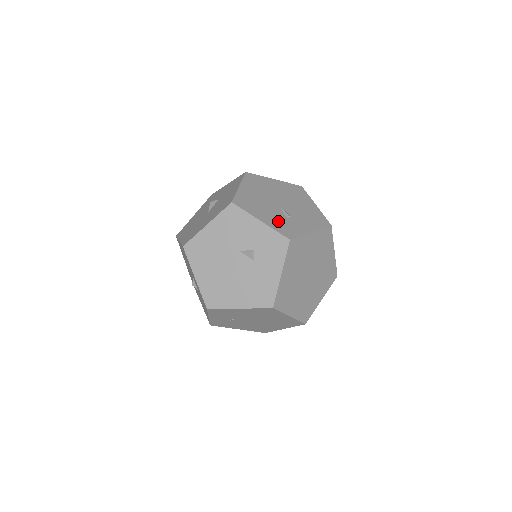
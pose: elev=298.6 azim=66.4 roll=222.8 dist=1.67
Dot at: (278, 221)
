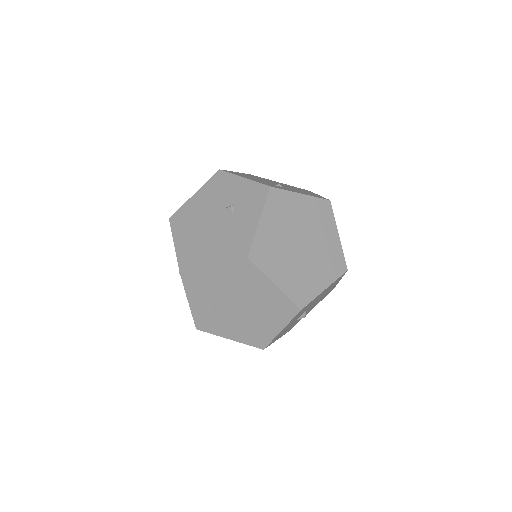
Dot at: occluded
